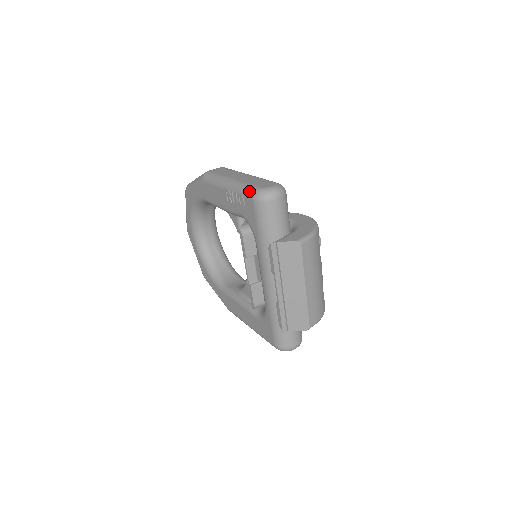
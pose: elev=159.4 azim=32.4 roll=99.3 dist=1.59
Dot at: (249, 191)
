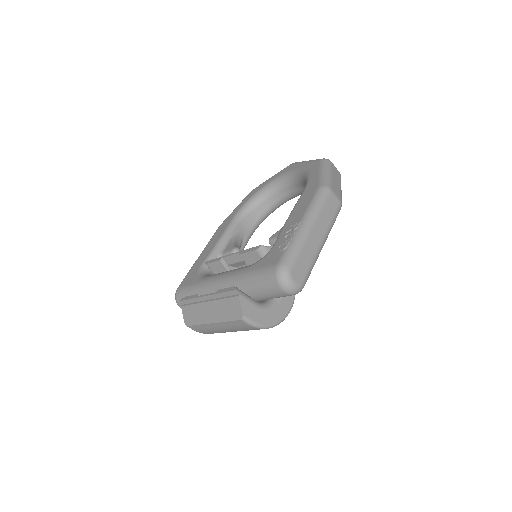
Dot at: (288, 257)
